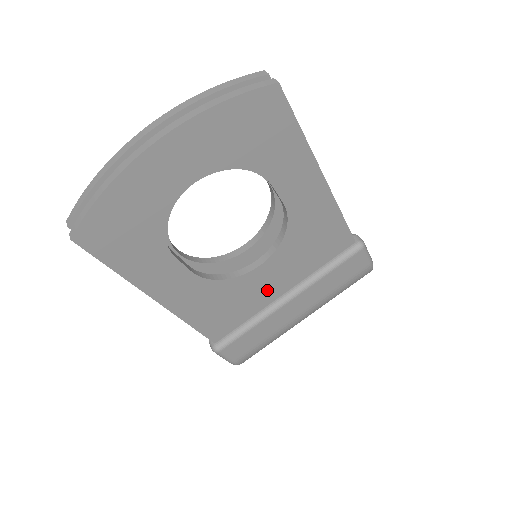
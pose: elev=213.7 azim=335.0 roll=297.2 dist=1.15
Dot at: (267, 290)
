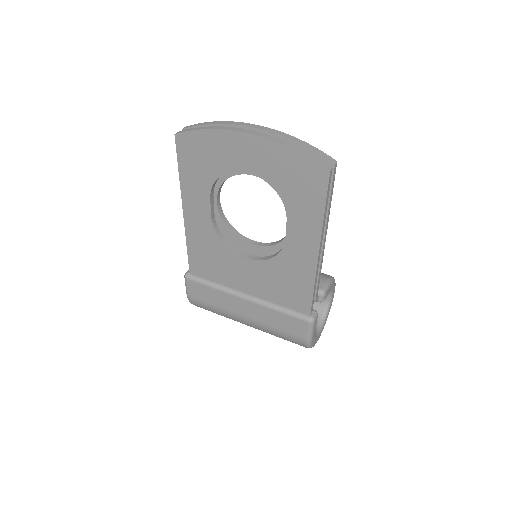
Dot at: (240, 278)
